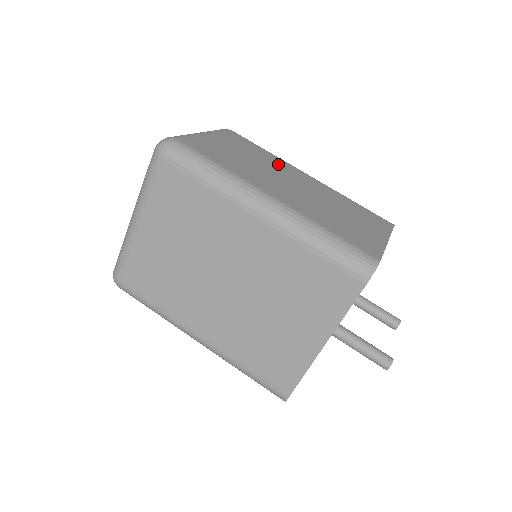
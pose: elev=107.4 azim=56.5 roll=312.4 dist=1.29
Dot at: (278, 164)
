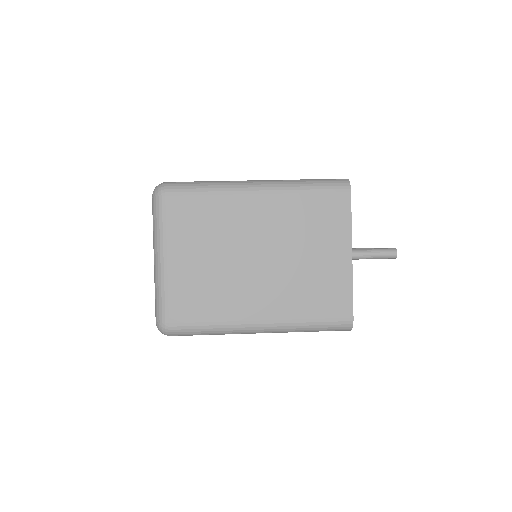
Dot at: occluded
